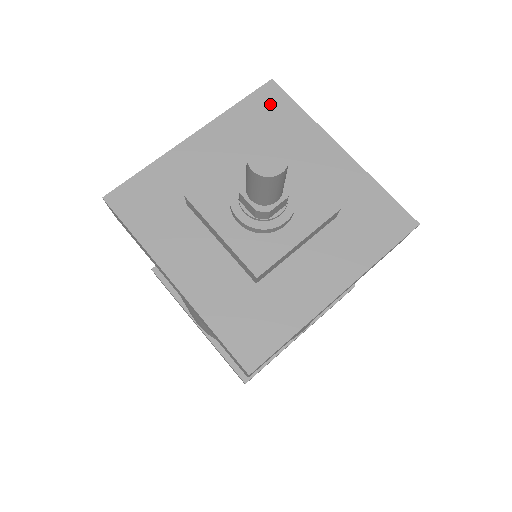
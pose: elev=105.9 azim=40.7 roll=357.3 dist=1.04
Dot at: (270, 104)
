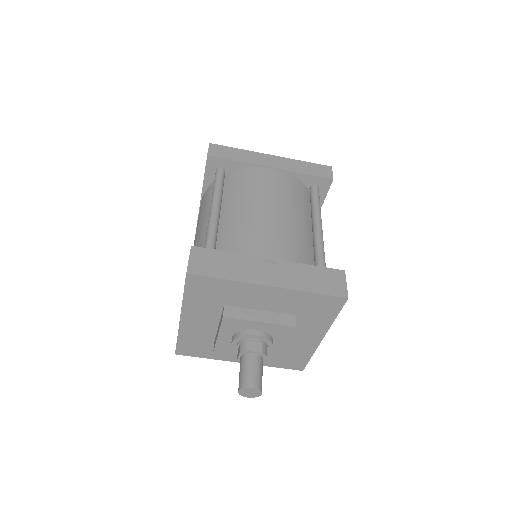
Dot at: (202, 286)
